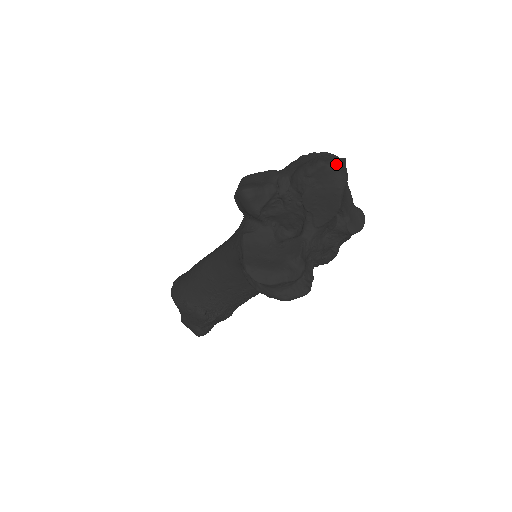
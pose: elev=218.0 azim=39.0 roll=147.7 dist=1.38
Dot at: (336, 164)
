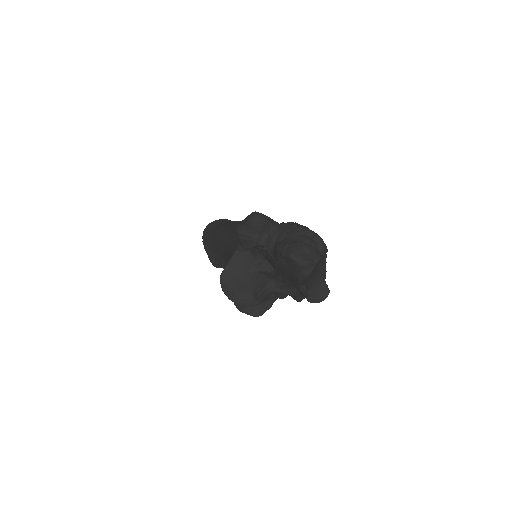
Dot at: (302, 263)
